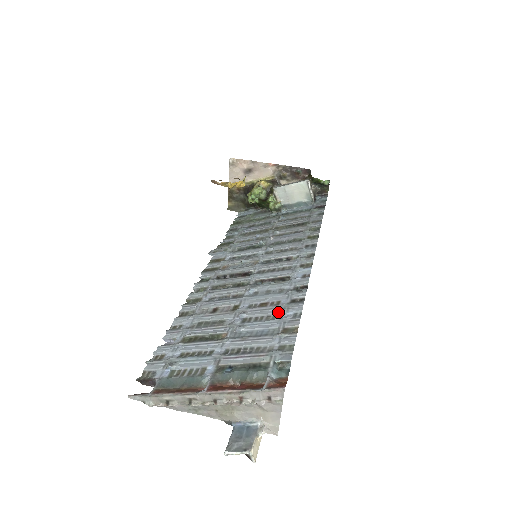
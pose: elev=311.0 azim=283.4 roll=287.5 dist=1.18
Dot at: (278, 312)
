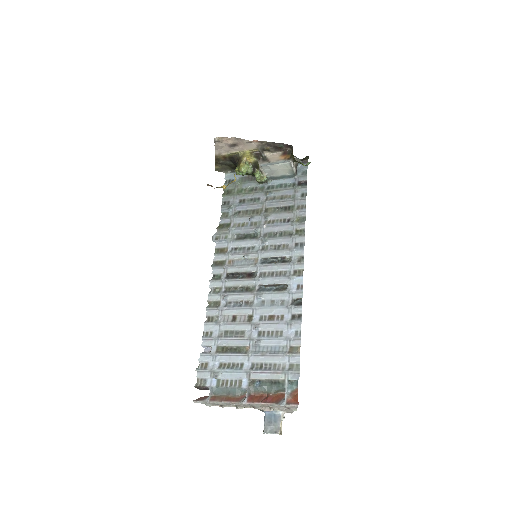
Dot at: (284, 328)
